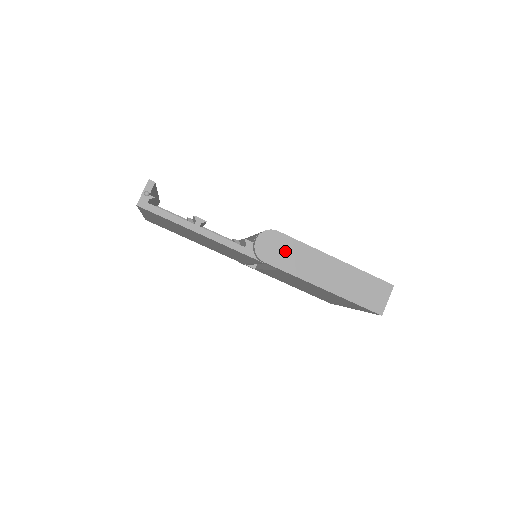
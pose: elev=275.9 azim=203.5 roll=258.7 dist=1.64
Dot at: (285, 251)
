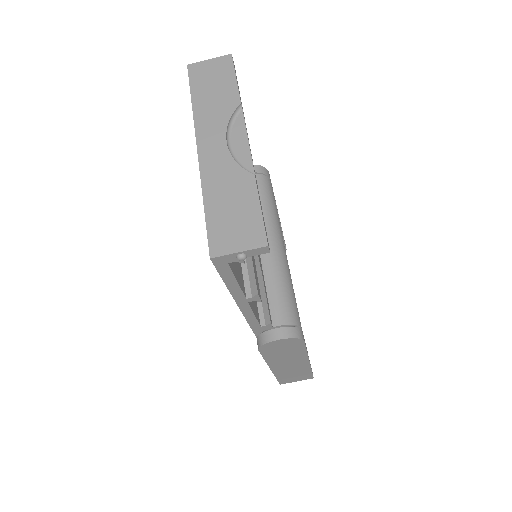
Dot at: (286, 351)
